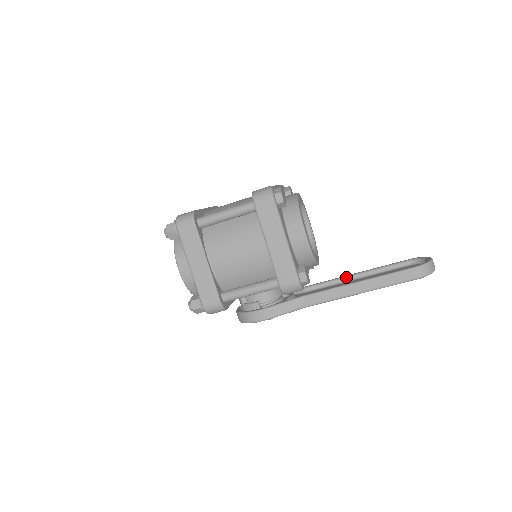
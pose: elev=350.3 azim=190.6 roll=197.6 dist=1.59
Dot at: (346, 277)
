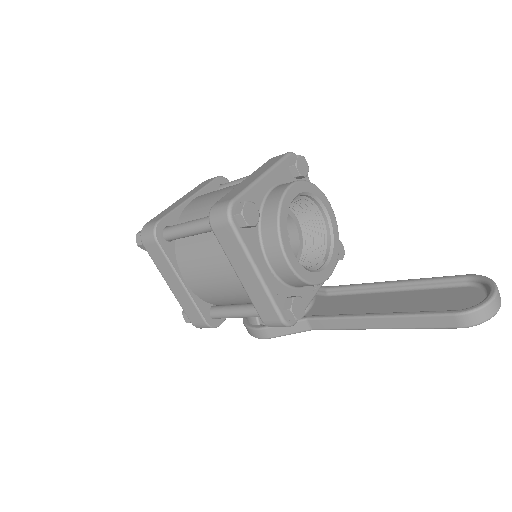
Dot at: (376, 286)
